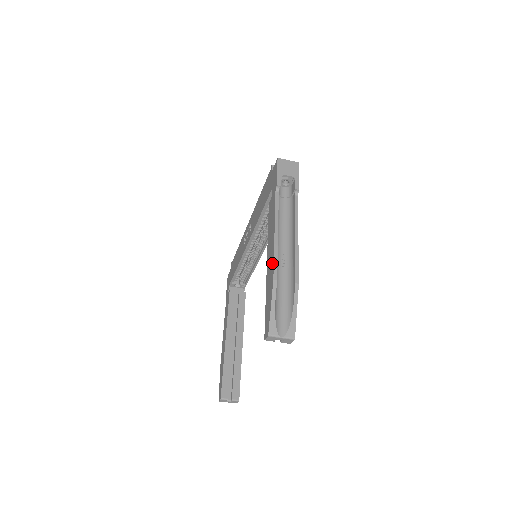
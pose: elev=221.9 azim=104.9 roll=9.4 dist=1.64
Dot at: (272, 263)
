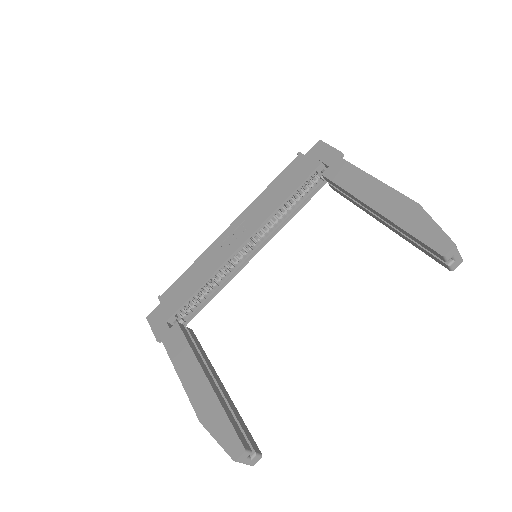
Dot at: (398, 197)
